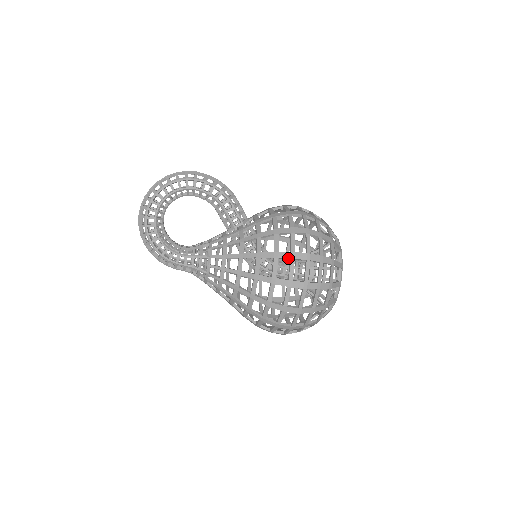
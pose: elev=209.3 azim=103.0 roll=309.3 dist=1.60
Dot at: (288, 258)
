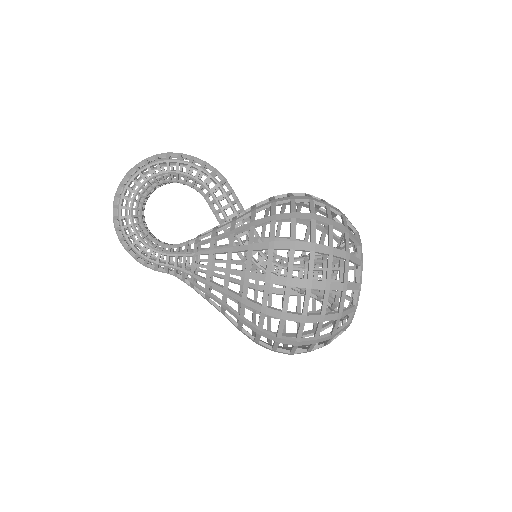
Dot at: (286, 249)
